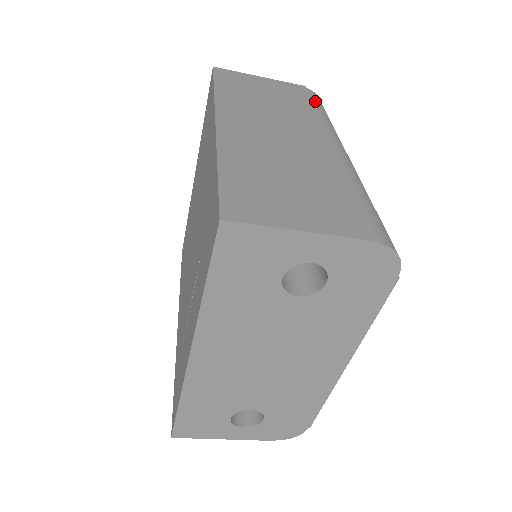
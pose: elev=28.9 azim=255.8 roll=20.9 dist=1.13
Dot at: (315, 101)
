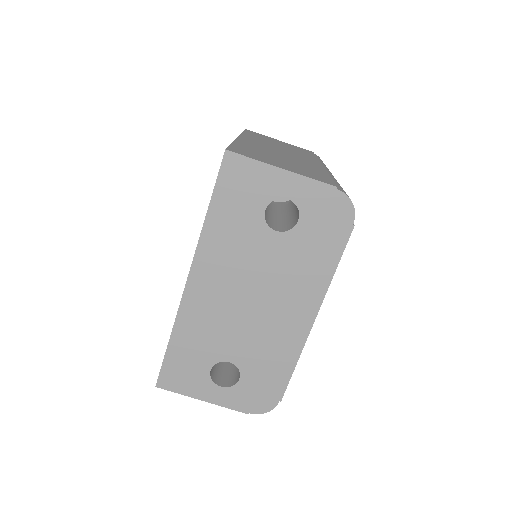
Dot at: (318, 157)
